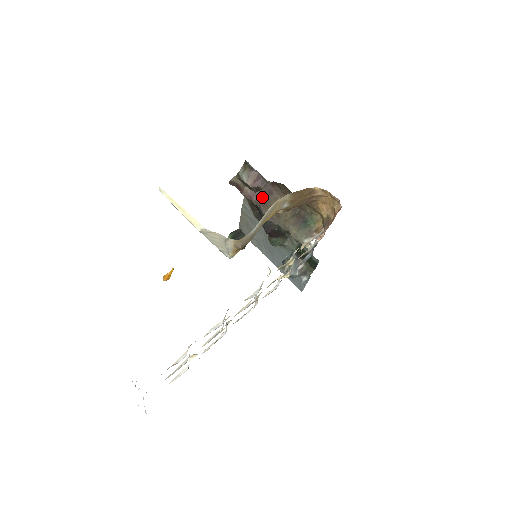
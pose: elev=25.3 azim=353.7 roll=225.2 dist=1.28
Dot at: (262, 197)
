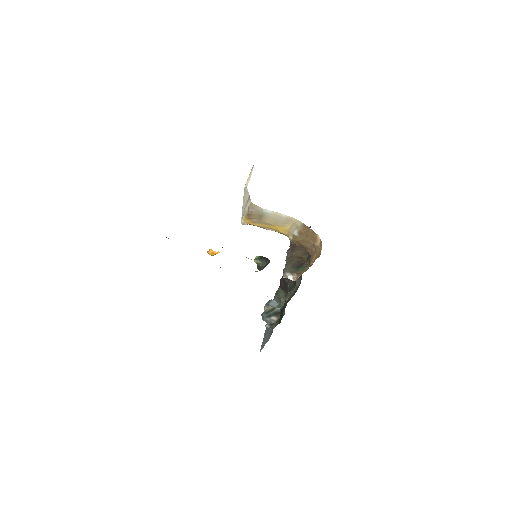
Dot at: occluded
